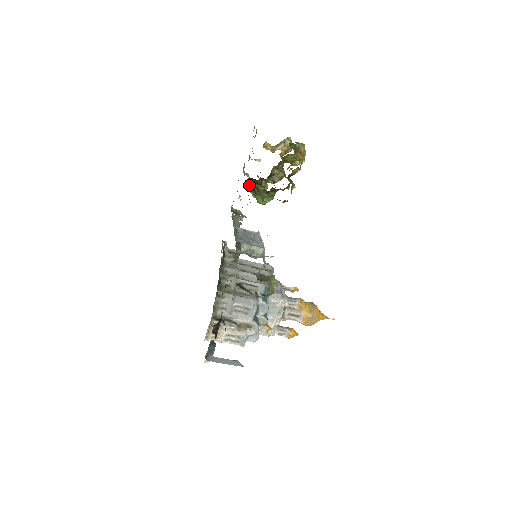
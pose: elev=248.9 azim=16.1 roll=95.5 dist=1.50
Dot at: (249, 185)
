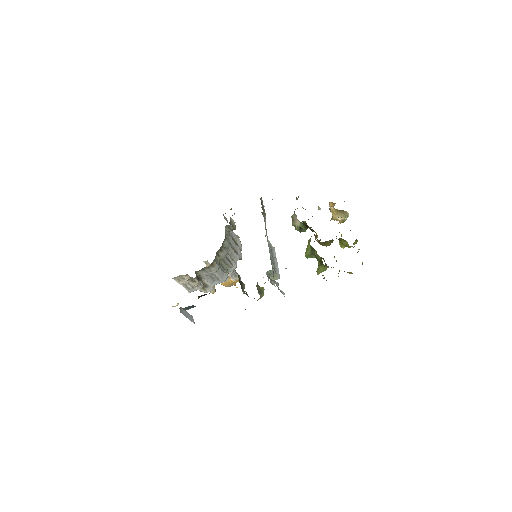
Dot at: (302, 224)
